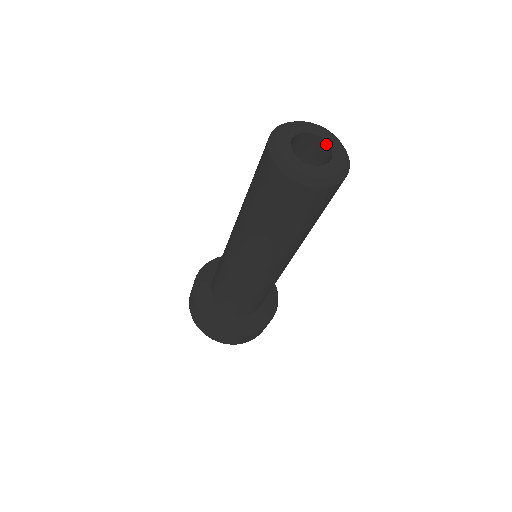
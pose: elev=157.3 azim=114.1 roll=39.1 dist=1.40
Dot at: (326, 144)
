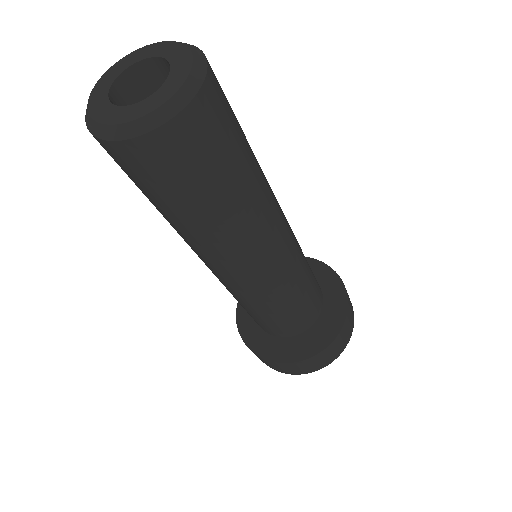
Dot at: (172, 69)
